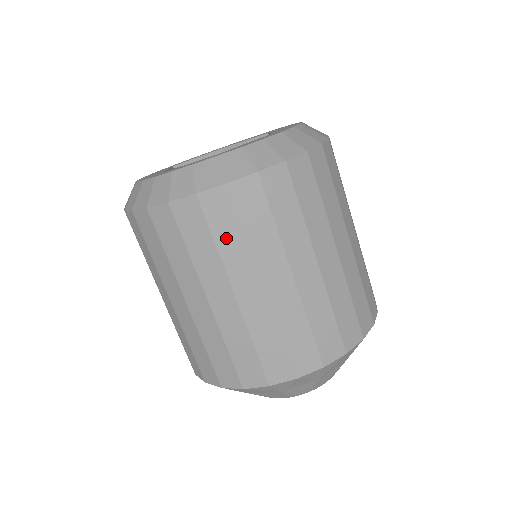
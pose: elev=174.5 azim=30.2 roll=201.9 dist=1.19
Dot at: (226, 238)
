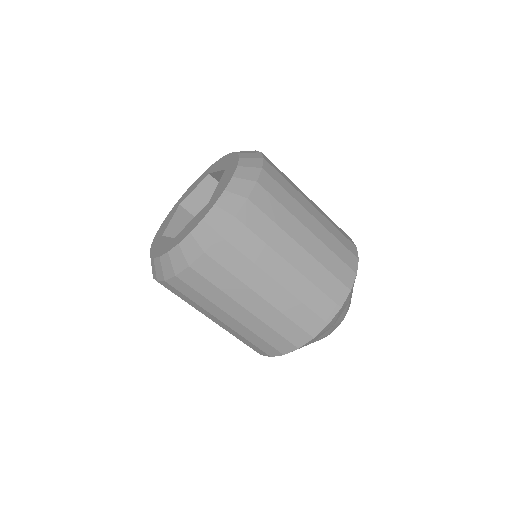
Dot at: (195, 298)
